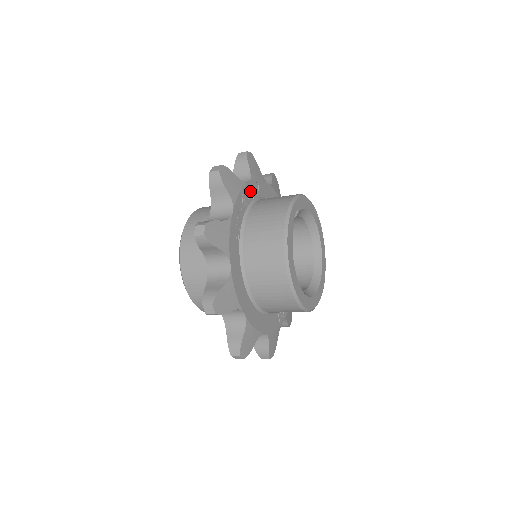
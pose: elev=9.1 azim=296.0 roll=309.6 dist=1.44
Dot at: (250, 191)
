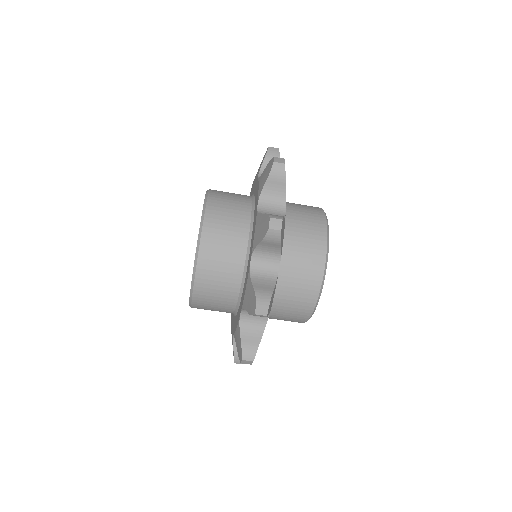
Dot at: occluded
